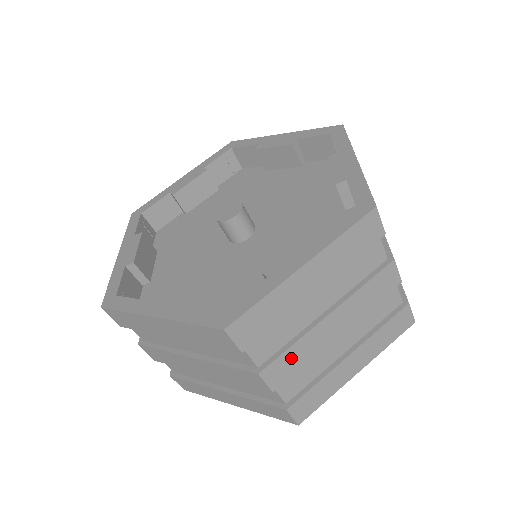
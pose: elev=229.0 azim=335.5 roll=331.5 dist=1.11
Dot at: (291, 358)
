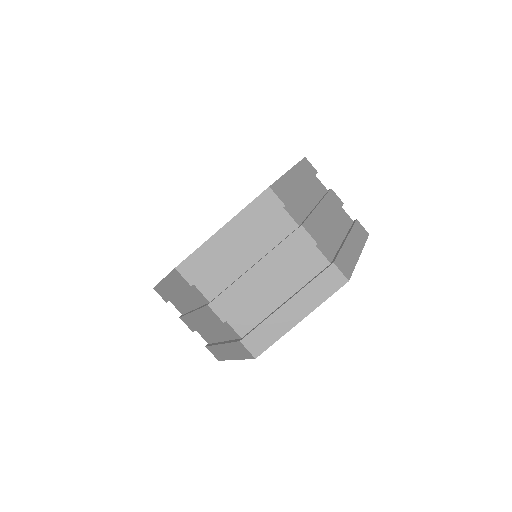
Dot at: (314, 224)
